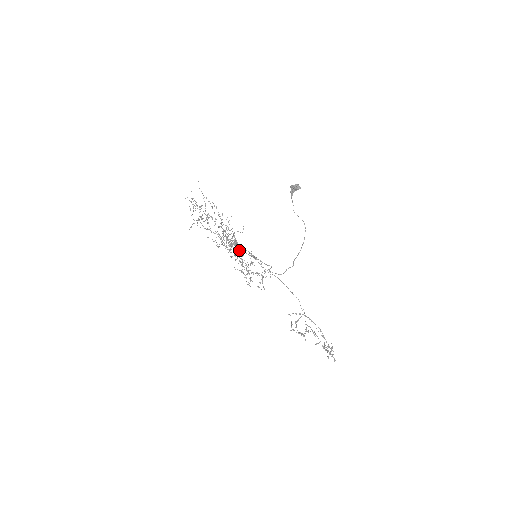
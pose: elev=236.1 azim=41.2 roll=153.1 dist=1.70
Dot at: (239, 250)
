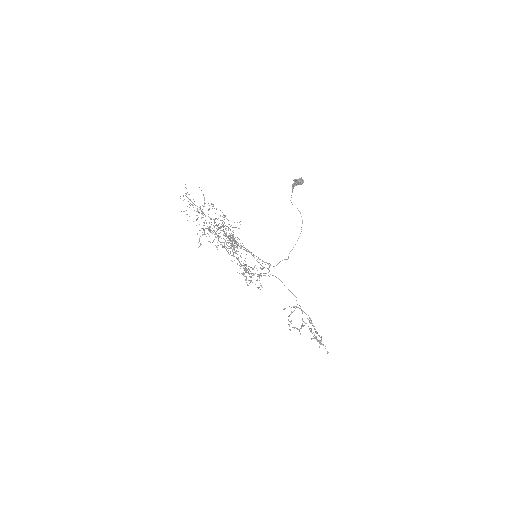
Dot at: occluded
